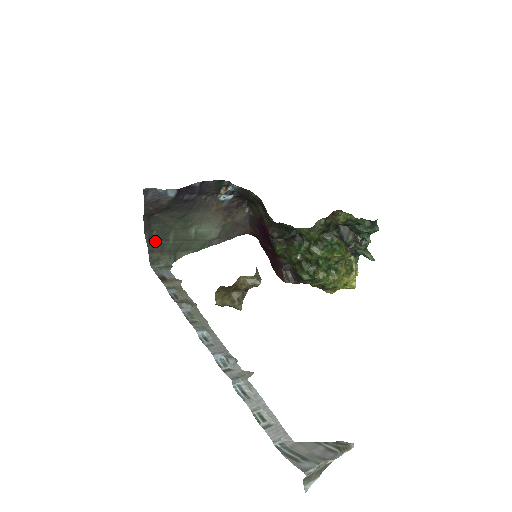
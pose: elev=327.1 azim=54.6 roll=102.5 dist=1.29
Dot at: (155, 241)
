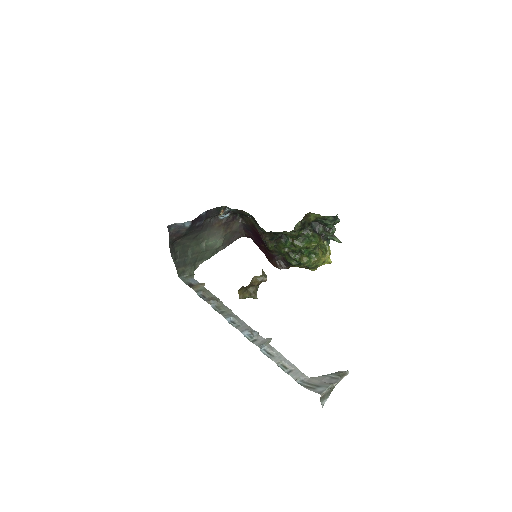
Dot at: (179, 259)
